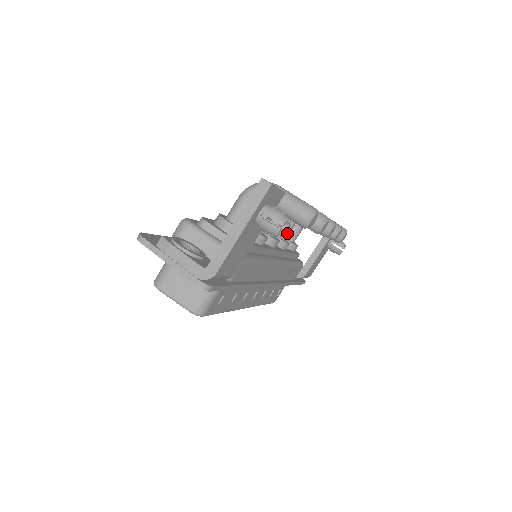
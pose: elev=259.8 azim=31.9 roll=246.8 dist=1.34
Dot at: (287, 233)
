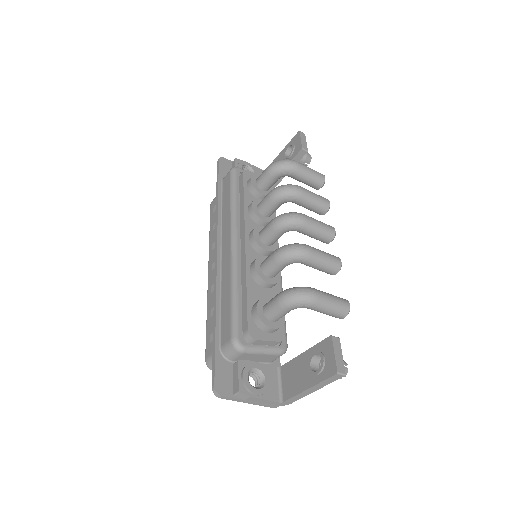
Dot at: occluded
